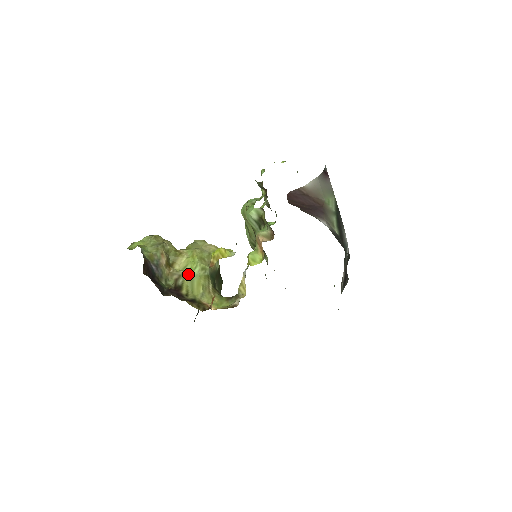
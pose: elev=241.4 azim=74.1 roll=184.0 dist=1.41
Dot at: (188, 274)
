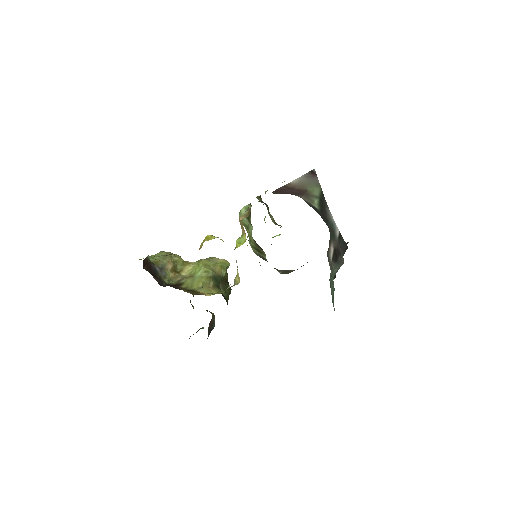
Dot at: (191, 276)
